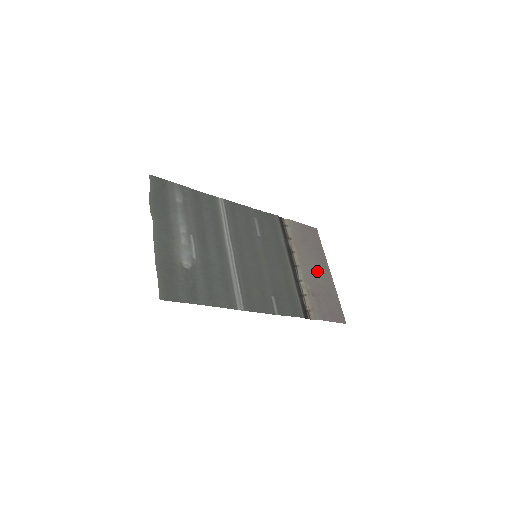
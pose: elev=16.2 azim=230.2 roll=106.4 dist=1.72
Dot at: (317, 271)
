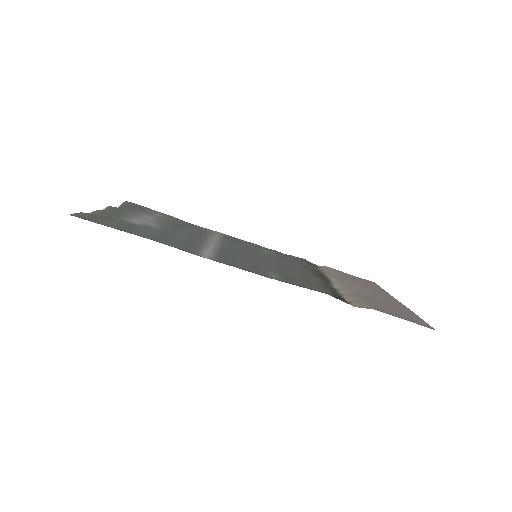
Dot at: (371, 293)
